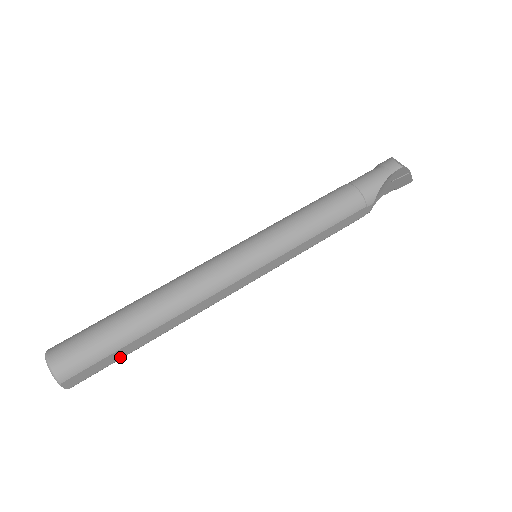
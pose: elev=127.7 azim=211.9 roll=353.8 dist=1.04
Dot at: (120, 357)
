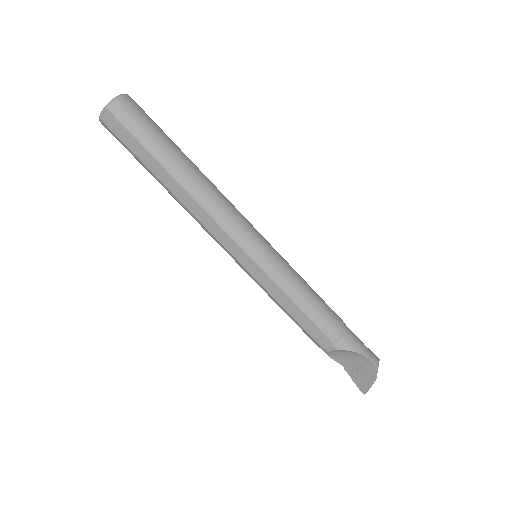
Dot at: (138, 155)
